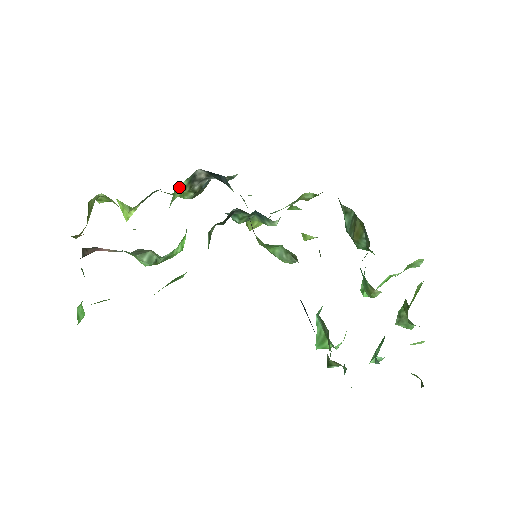
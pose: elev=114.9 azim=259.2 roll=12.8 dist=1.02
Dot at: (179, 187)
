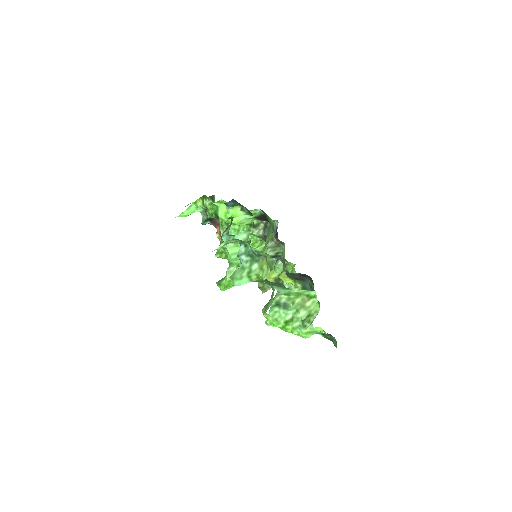
Dot at: occluded
